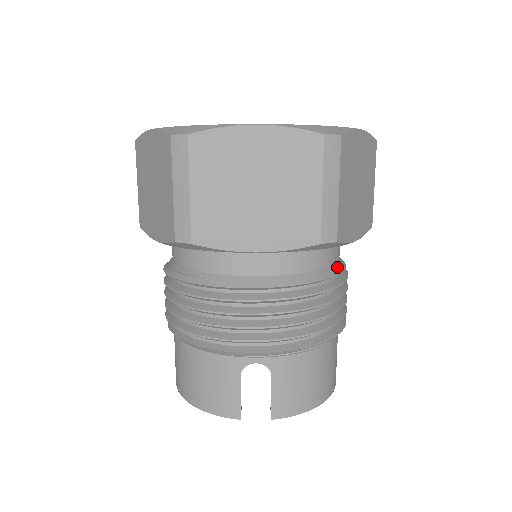
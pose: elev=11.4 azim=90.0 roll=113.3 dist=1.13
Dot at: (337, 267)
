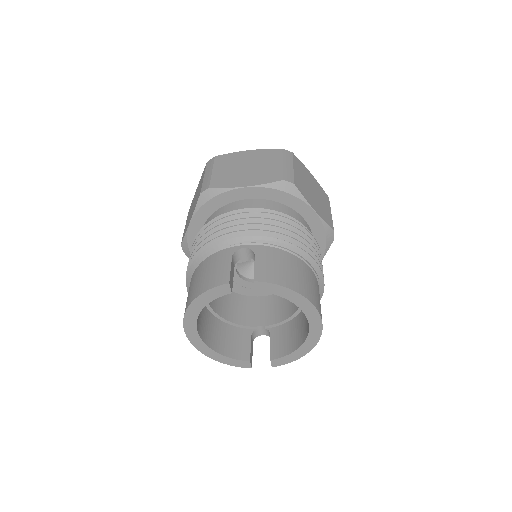
Dot at: occluded
